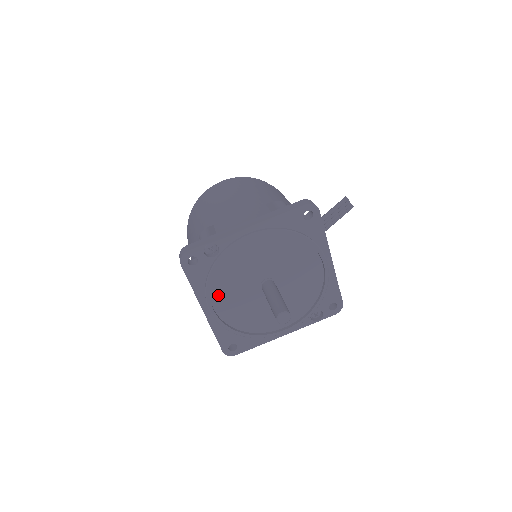
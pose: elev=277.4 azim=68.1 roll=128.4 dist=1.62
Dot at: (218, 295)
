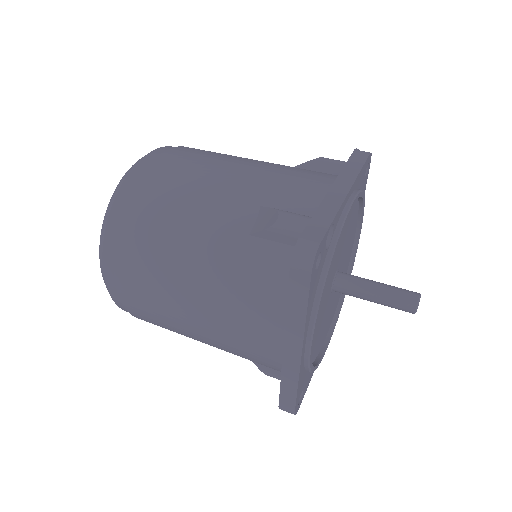
Dot at: occluded
